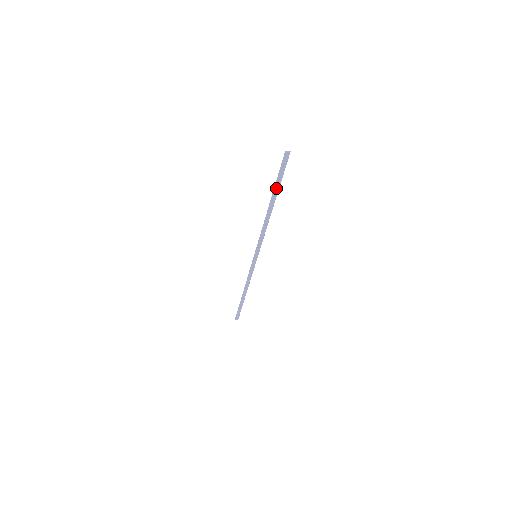
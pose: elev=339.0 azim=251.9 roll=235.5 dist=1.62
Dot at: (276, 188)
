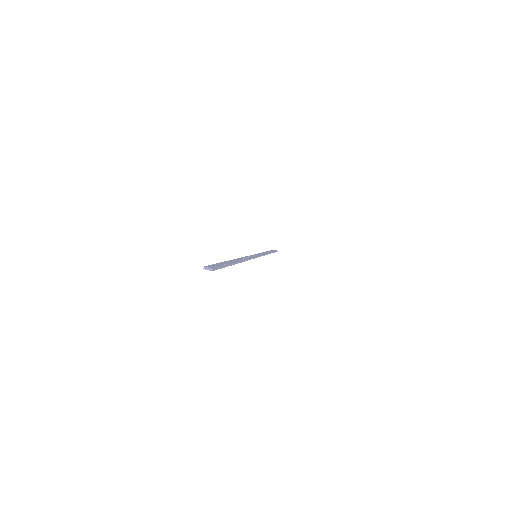
Dot at: occluded
